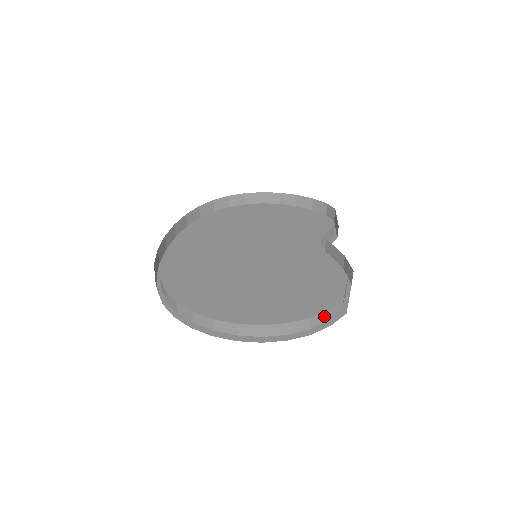
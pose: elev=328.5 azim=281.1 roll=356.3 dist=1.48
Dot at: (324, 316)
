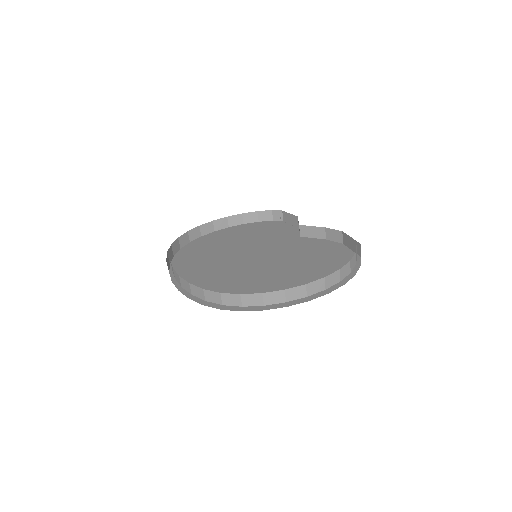
Dot at: (354, 259)
